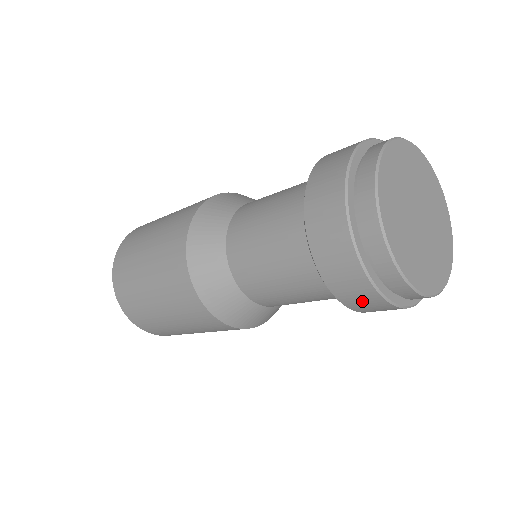
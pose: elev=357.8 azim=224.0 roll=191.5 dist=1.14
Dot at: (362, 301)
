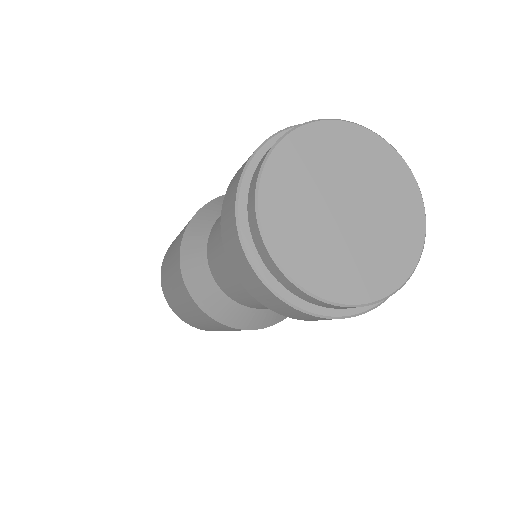
Dot at: (262, 294)
